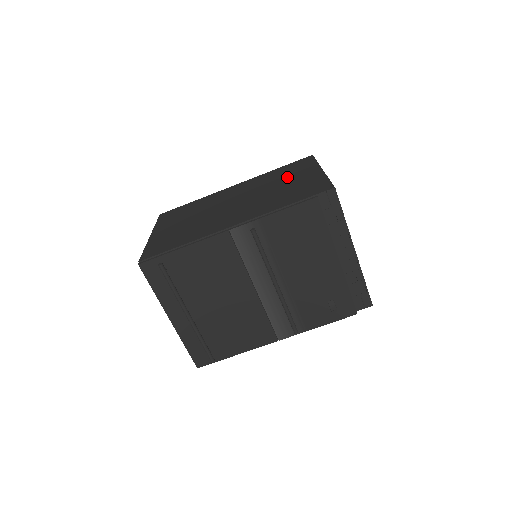
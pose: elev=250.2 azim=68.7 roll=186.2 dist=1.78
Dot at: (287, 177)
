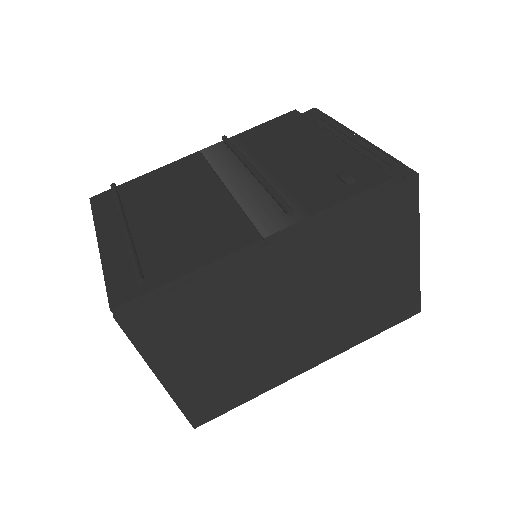
Dot at: occluded
